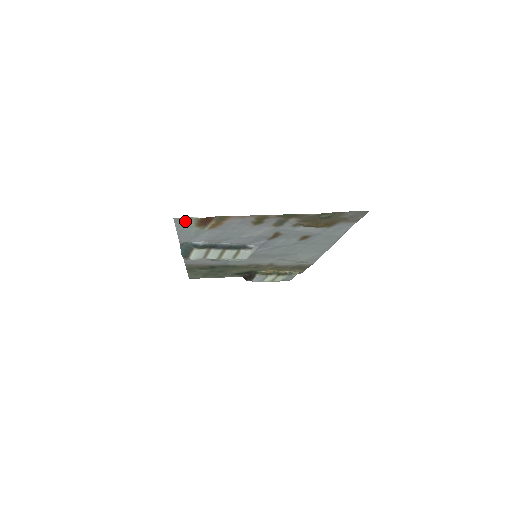
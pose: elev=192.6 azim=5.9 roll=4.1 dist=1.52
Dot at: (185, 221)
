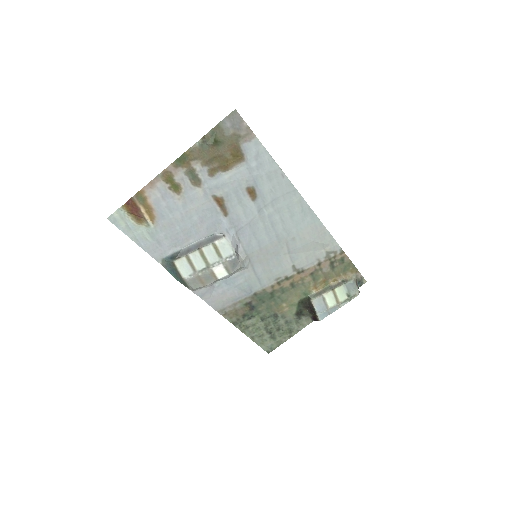
Dot at: (121, 219)
